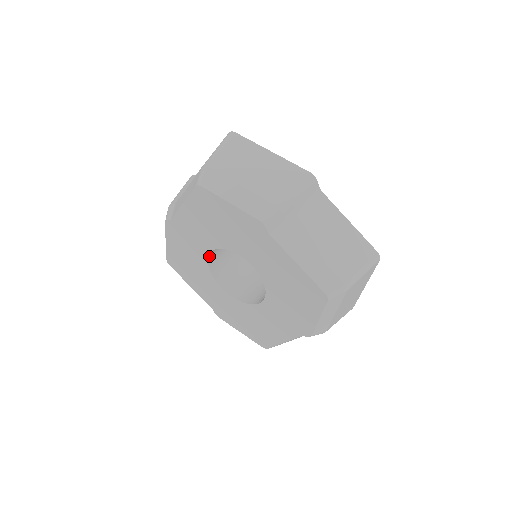
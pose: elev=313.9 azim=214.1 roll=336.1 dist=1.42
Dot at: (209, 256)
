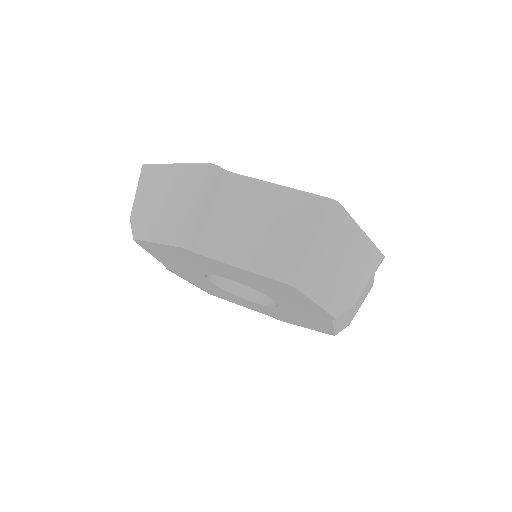
Dot at: (214, 281)
